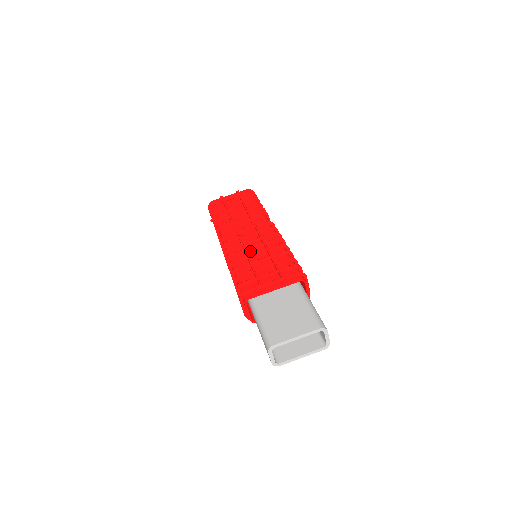
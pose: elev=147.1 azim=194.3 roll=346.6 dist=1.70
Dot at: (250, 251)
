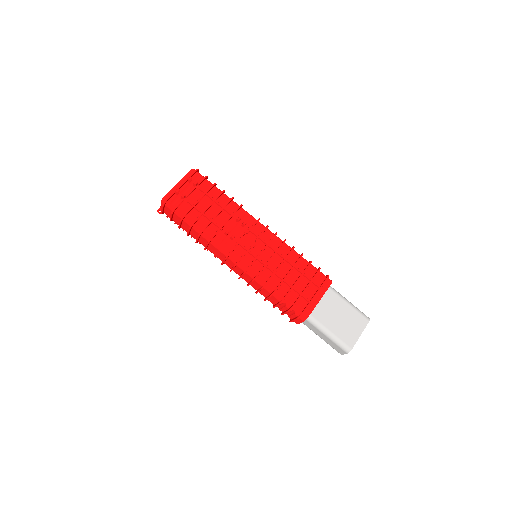
Dot at: (269, 264)
